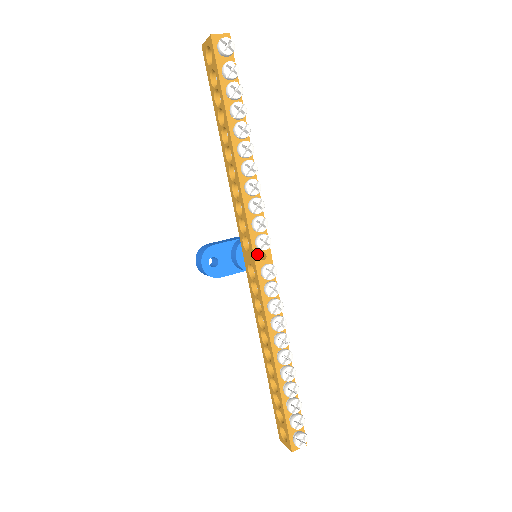
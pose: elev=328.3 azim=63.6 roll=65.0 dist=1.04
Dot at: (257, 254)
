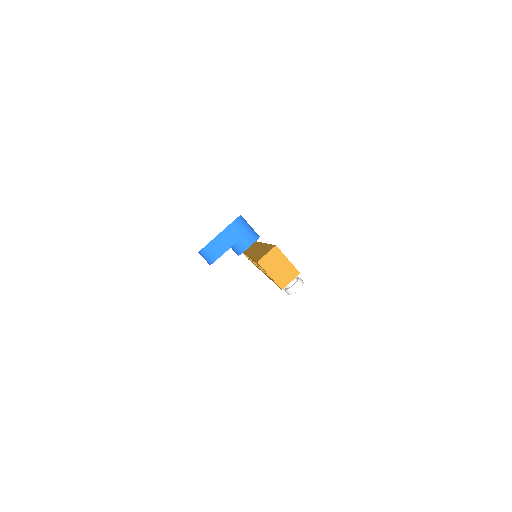
Dot at: occluded
